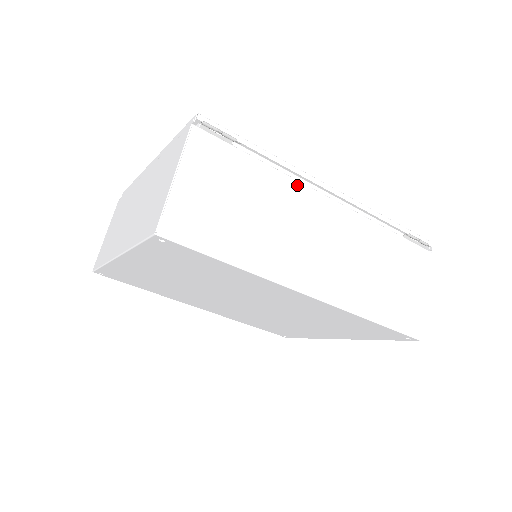
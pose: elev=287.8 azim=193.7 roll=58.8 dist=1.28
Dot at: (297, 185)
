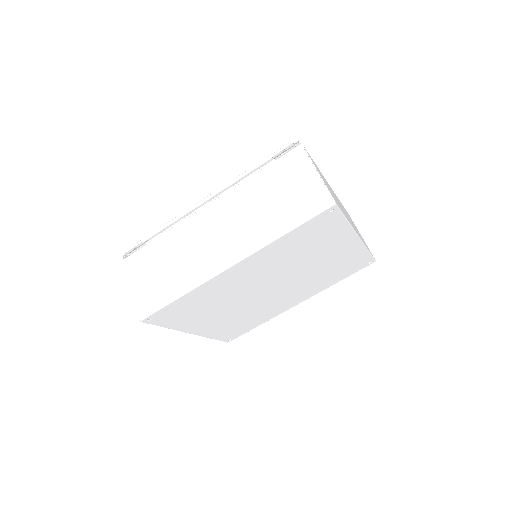
Dot at: (184, 223)
